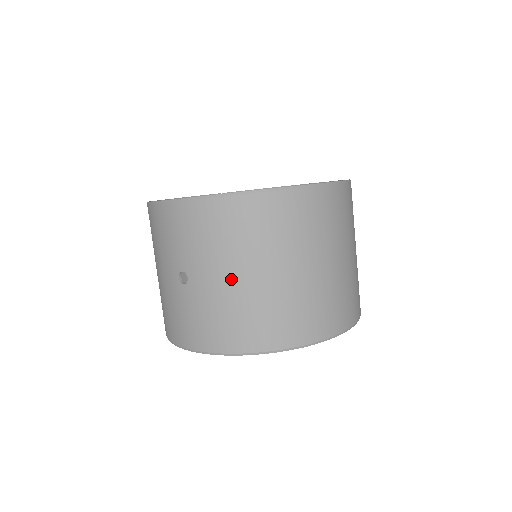
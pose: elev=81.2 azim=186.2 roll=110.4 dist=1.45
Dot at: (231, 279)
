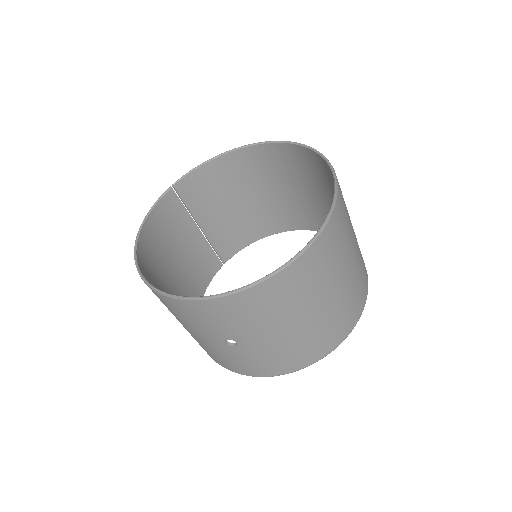
Dot at: (281, 333)
